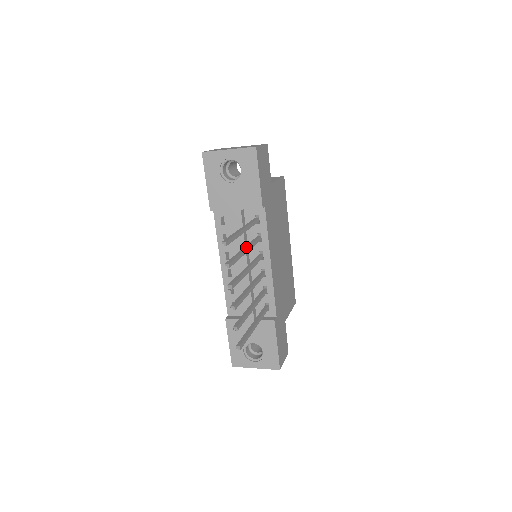
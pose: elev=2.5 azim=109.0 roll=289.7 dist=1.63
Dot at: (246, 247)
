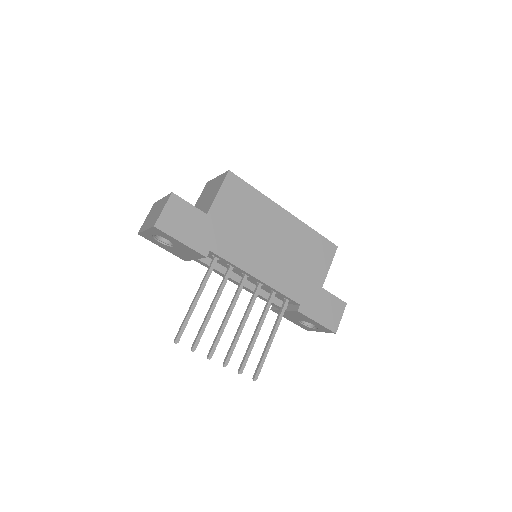
Dot at: (212, 303)
